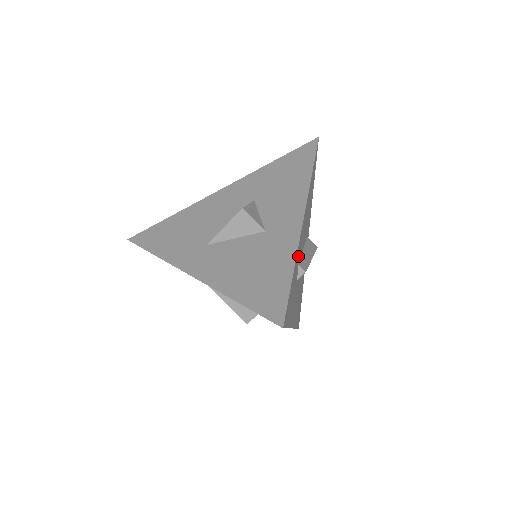
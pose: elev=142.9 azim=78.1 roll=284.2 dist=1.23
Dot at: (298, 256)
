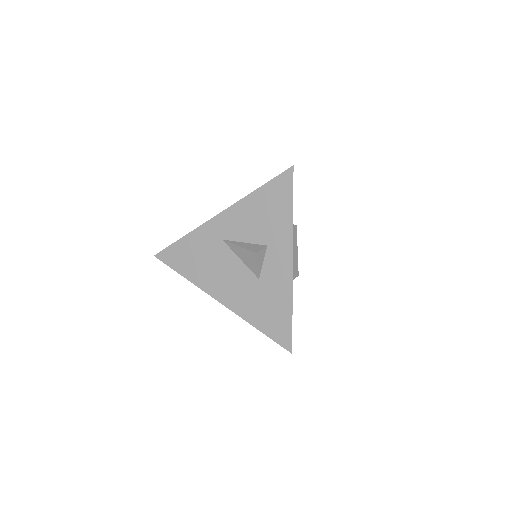
Dot at: occluded
